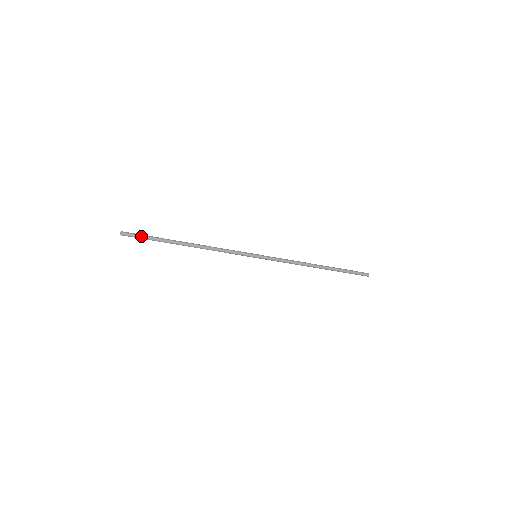
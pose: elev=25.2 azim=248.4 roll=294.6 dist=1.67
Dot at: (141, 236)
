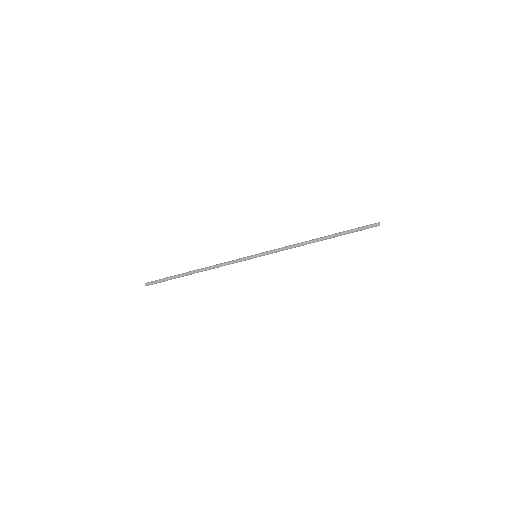
Dot at: (159, 281)
